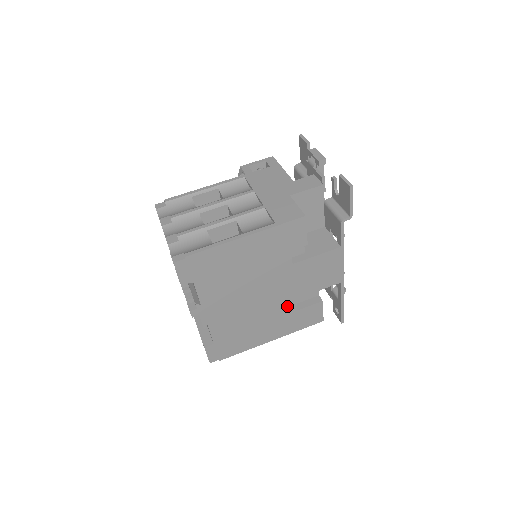
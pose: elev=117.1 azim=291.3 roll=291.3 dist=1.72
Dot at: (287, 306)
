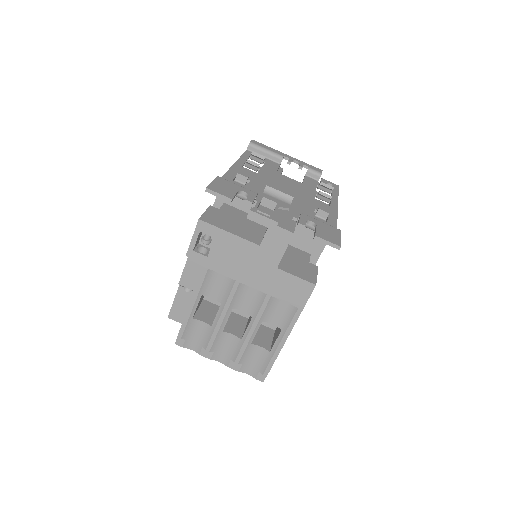
Dot at: occluded
